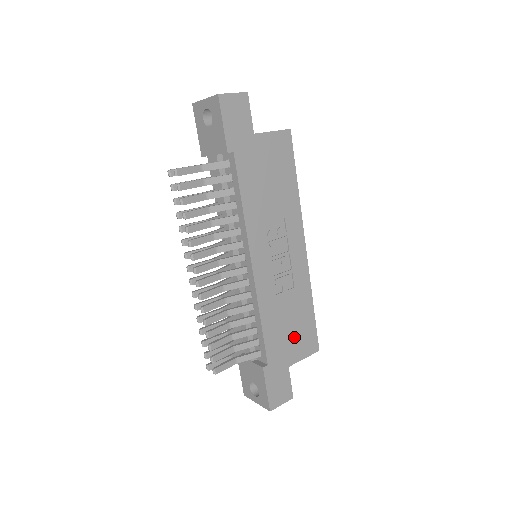
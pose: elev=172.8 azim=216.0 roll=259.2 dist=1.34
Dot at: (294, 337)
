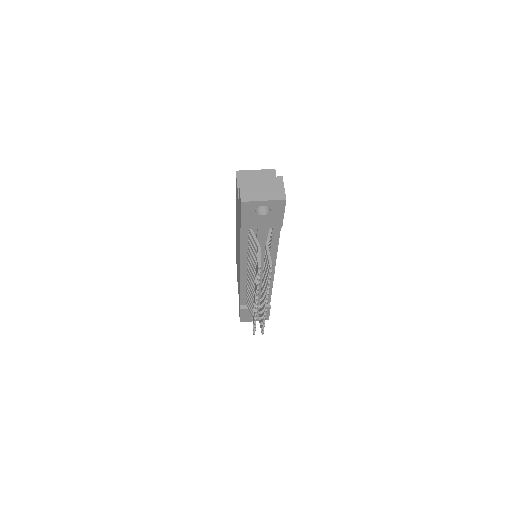
Dot at: occluded
